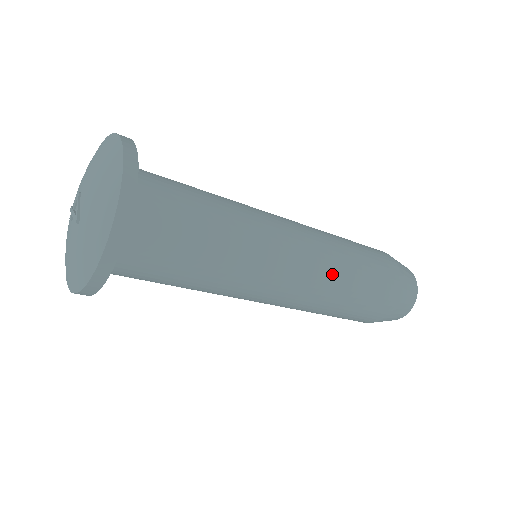
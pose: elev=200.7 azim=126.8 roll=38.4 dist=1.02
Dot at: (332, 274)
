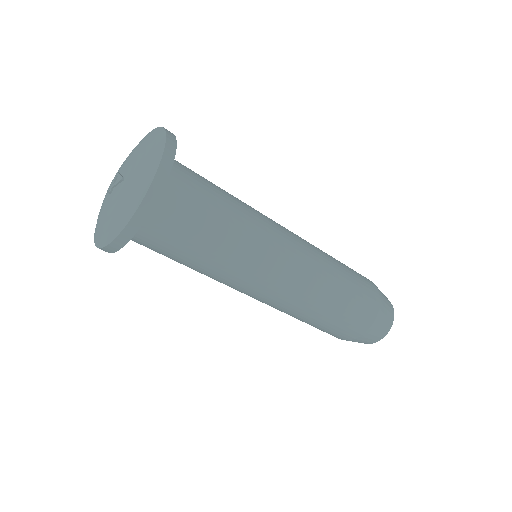
Dot at: (323, 261)
